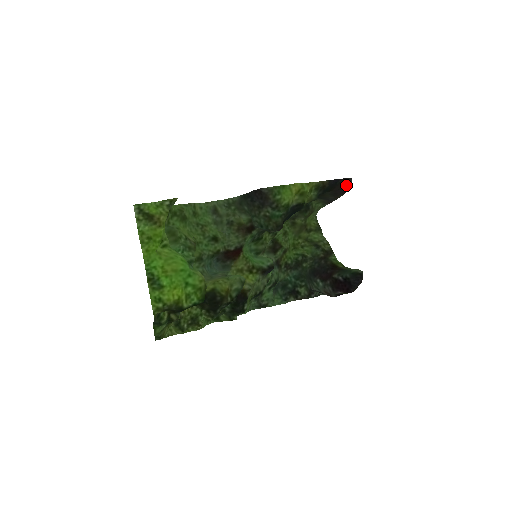
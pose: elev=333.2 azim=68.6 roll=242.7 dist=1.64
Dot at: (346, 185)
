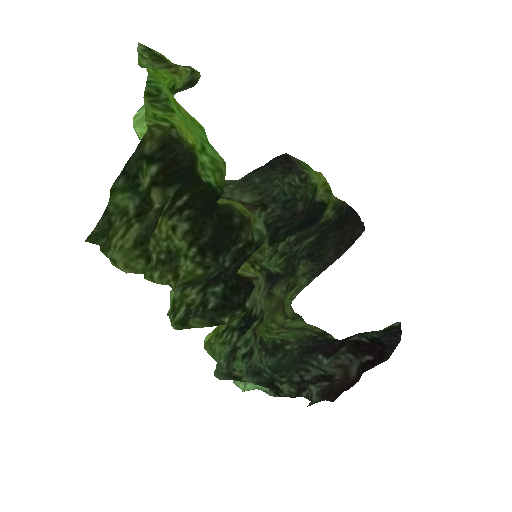
Dot at: (358, 228)
